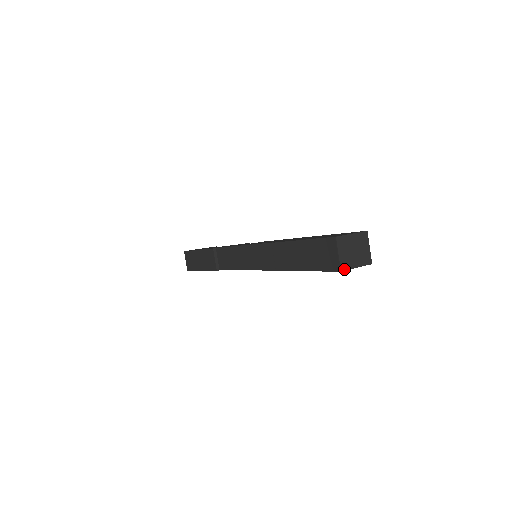
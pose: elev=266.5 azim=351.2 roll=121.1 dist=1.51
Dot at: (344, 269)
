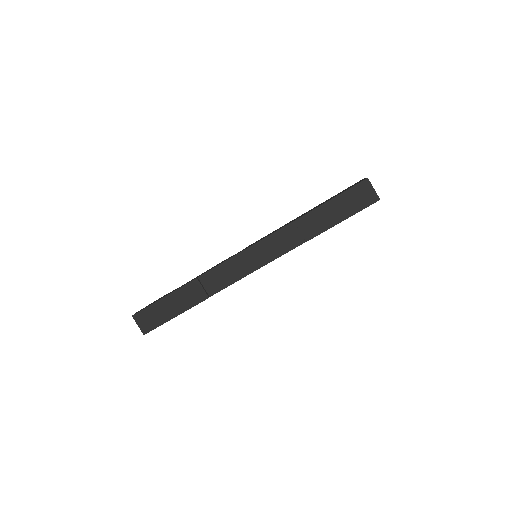
Dot at: (379, 199)
